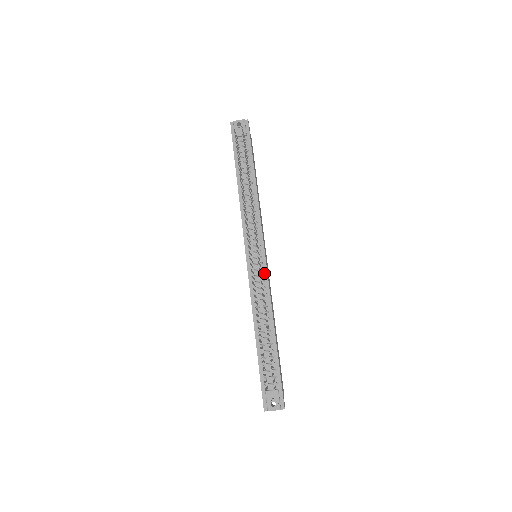
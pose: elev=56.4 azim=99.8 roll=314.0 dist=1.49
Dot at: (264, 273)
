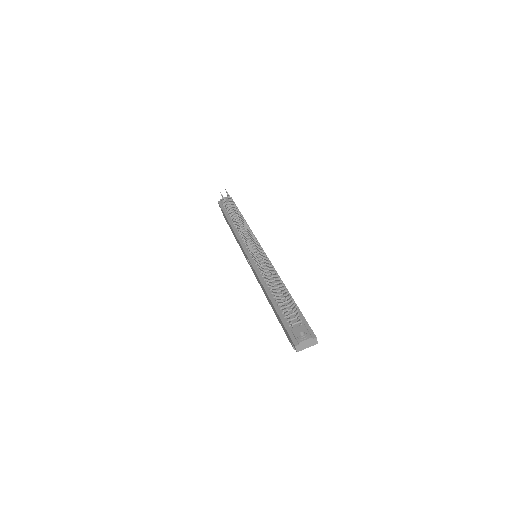
Dot at: occluded
